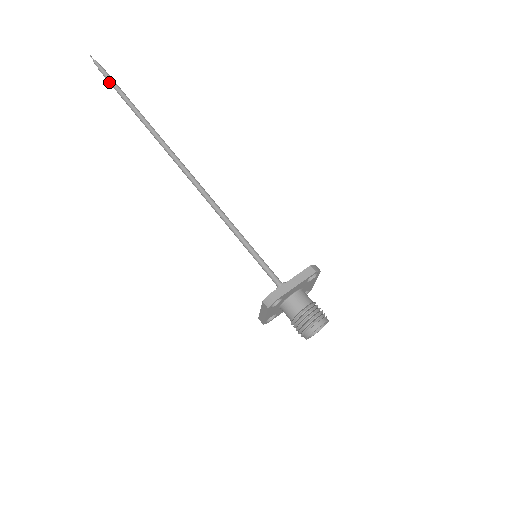
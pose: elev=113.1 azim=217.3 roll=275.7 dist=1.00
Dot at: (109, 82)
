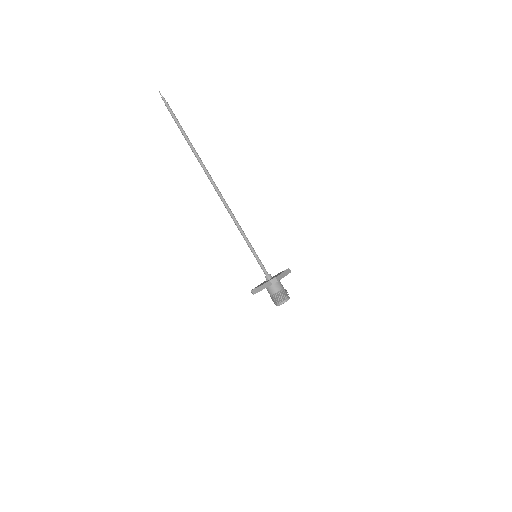
Dot at: (173, 117)
